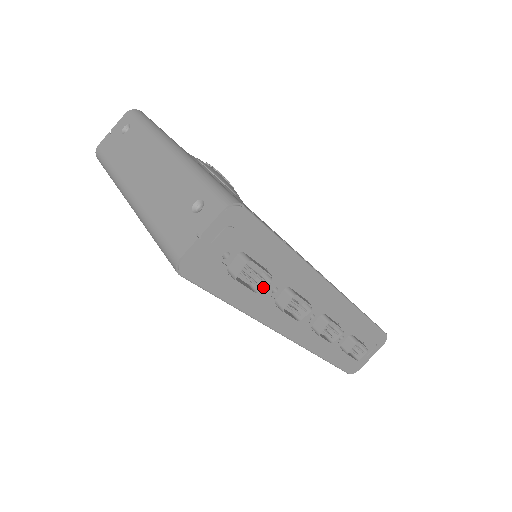
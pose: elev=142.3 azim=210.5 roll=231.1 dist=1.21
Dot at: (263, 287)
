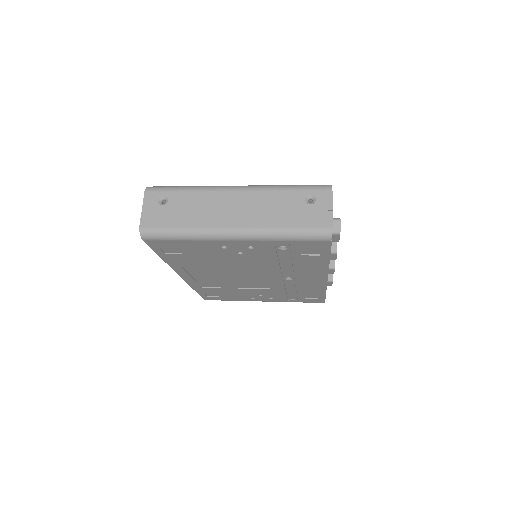
Dot at: occluded
